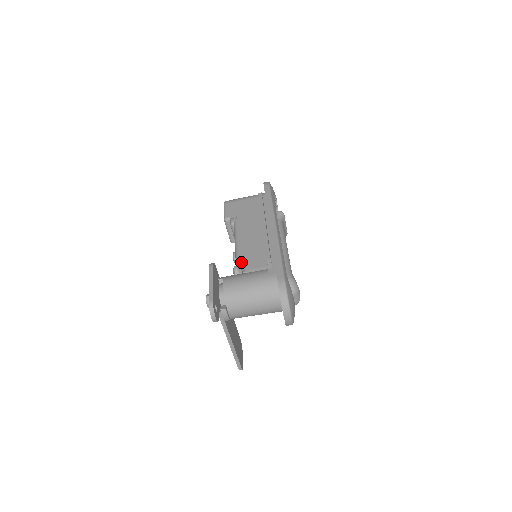
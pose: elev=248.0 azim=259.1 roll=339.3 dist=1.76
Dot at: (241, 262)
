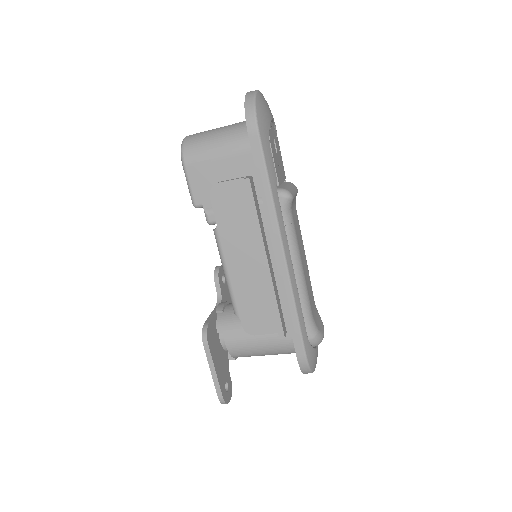
Dot at: (243, 322)
